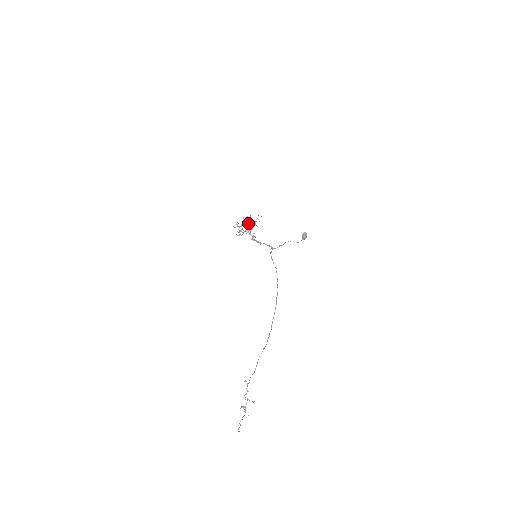
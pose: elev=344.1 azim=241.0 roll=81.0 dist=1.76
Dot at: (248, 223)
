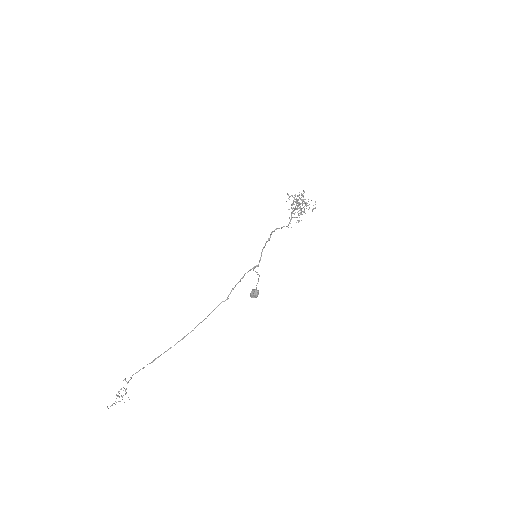
Dot at: occluded
